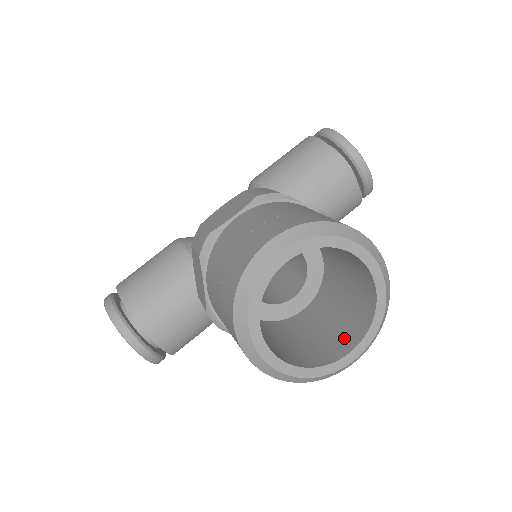
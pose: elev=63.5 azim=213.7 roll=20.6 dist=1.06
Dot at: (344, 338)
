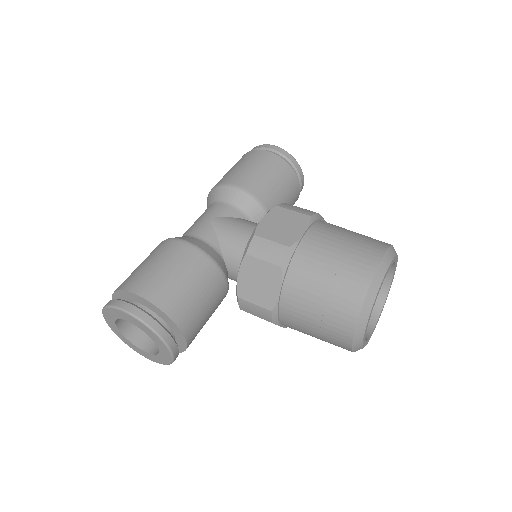
Dot at: occluded
